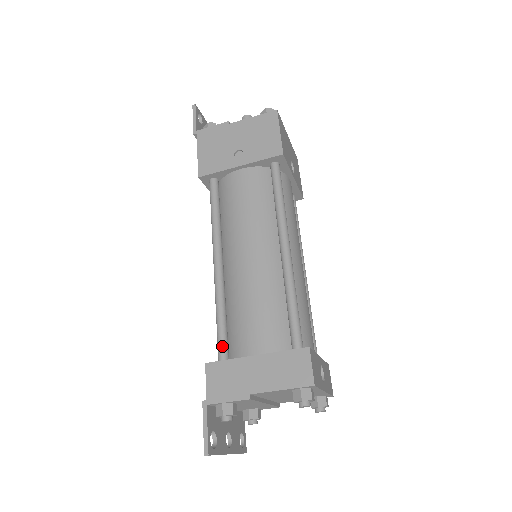
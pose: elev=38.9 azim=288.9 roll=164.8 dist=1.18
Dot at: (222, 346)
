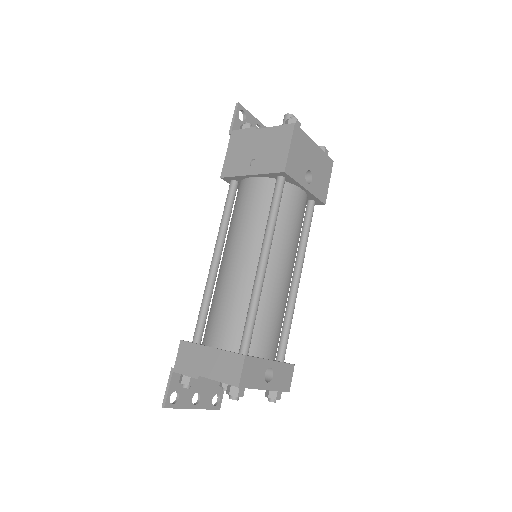
Dot at: (197, 330)
